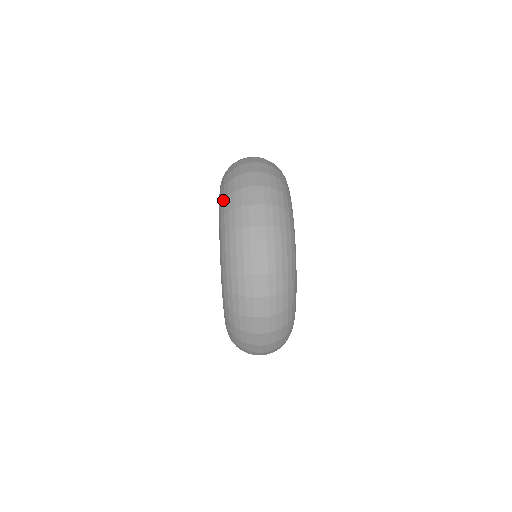
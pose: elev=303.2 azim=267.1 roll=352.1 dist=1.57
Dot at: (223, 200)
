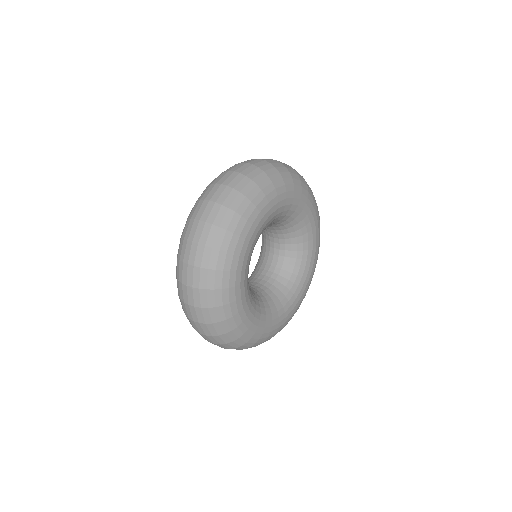
Dot at: occluded
